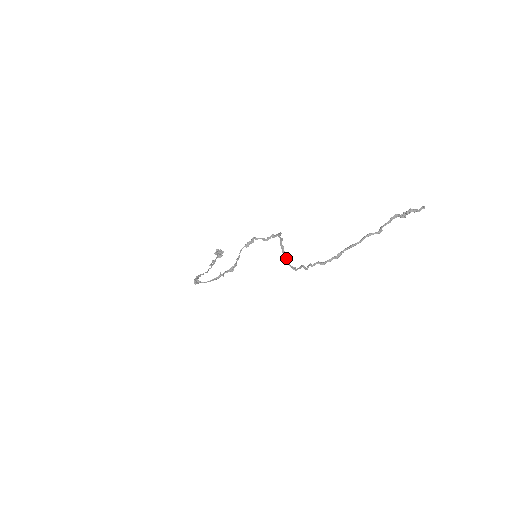
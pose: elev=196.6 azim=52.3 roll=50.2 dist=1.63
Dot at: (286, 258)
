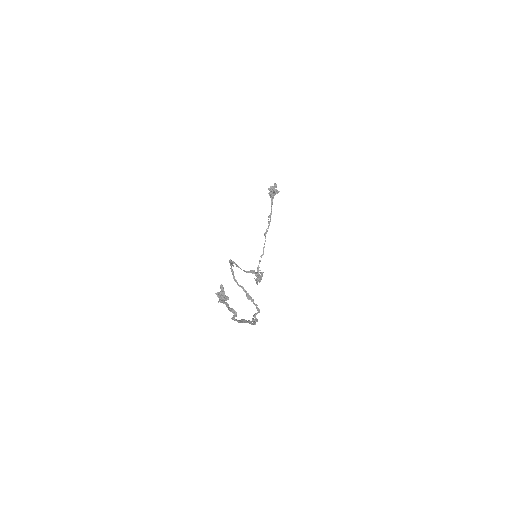
Dot at: (248, 297)
